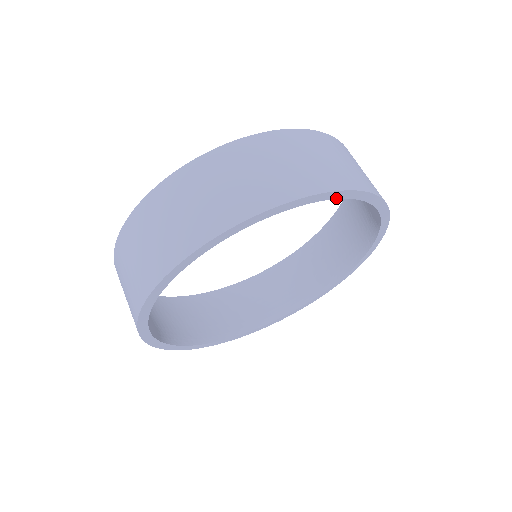
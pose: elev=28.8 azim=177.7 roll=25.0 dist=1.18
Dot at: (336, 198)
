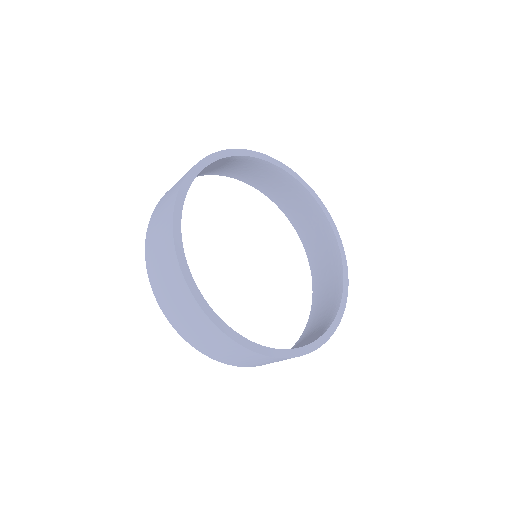
Dot at: (244, 156)
